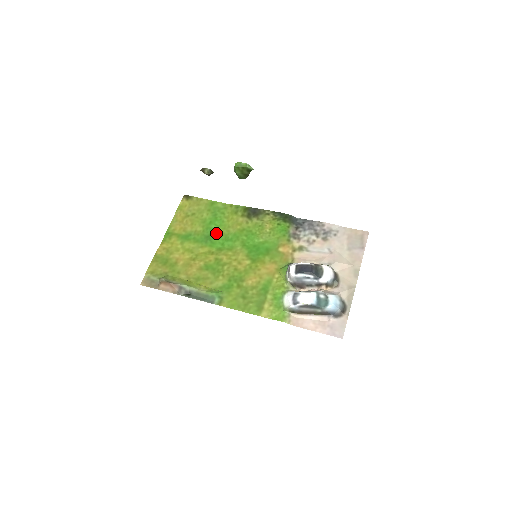
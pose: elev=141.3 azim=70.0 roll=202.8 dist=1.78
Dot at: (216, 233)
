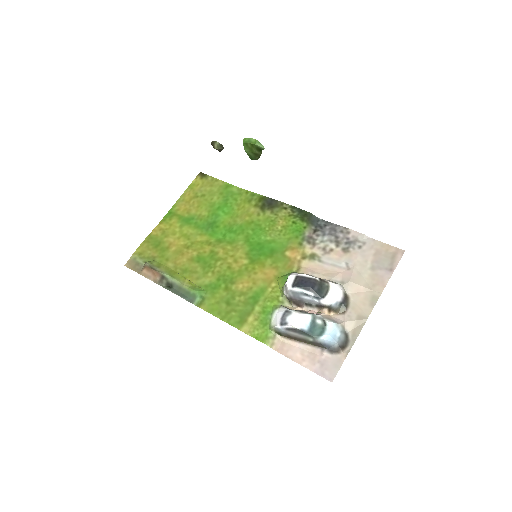
Dot at: (221, 221)
